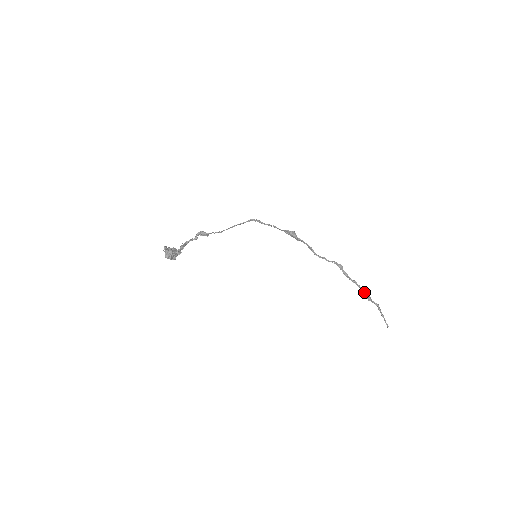
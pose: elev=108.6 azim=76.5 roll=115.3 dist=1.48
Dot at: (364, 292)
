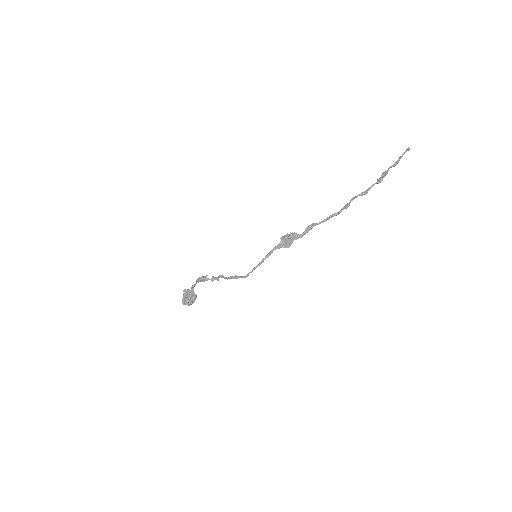
Dot at: occluded
